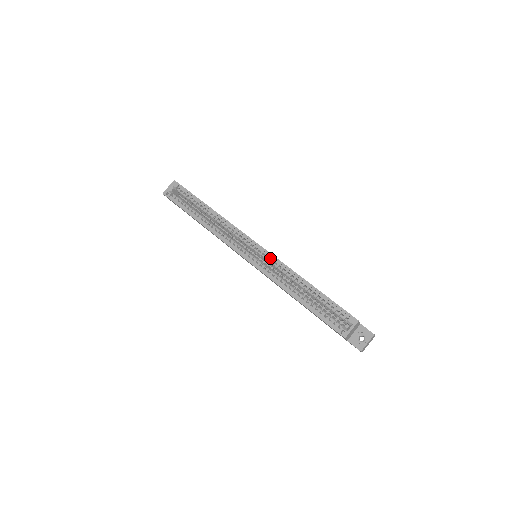
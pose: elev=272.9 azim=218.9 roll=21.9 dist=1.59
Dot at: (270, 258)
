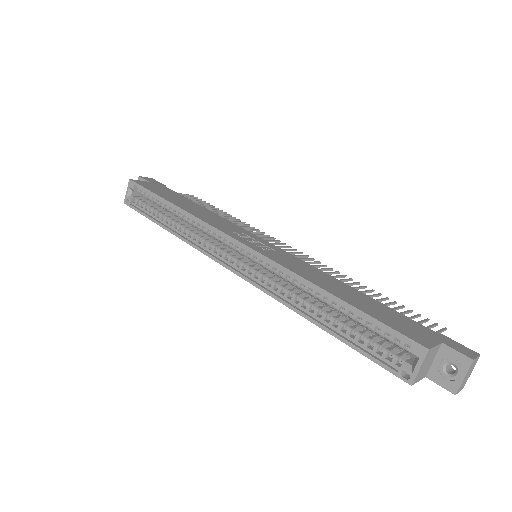
Dot at: (264, 262)
